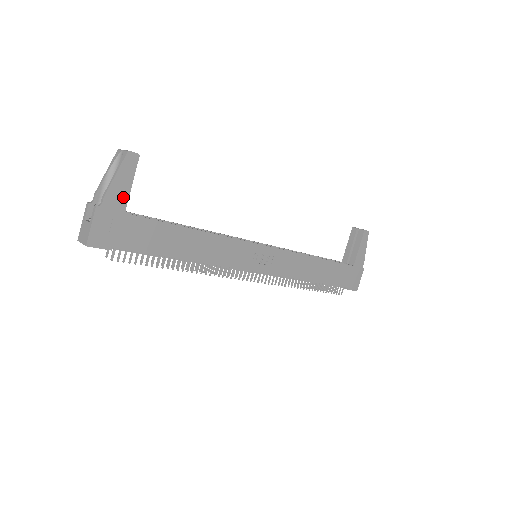
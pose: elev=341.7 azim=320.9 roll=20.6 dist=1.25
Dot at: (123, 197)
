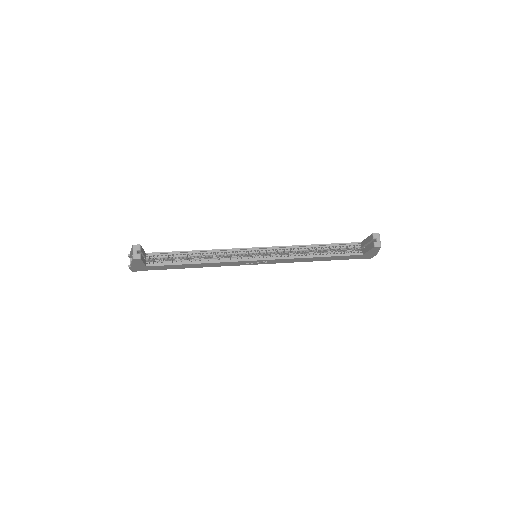
Dot at: (141, 265)
